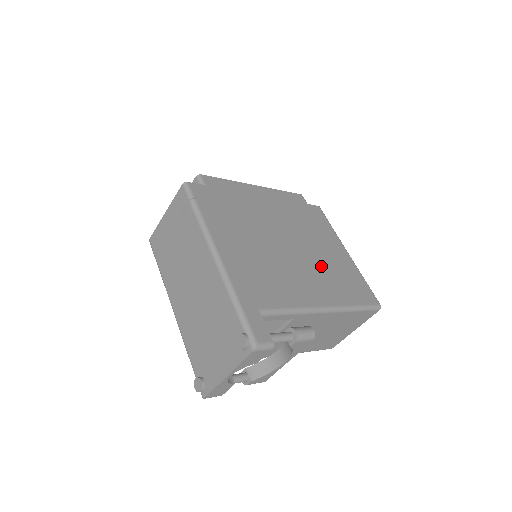
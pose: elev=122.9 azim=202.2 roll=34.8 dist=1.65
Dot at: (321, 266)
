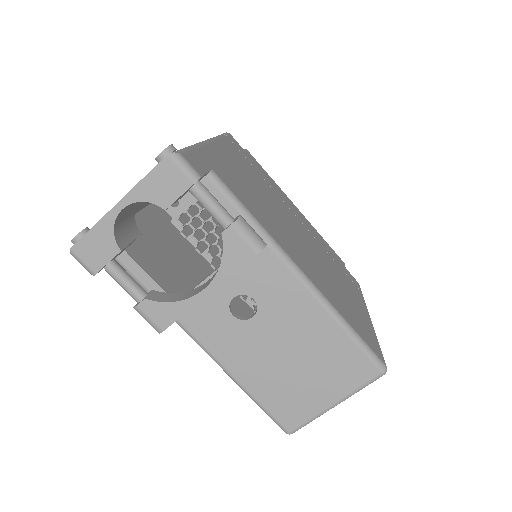
Dot at: (325, 273)
